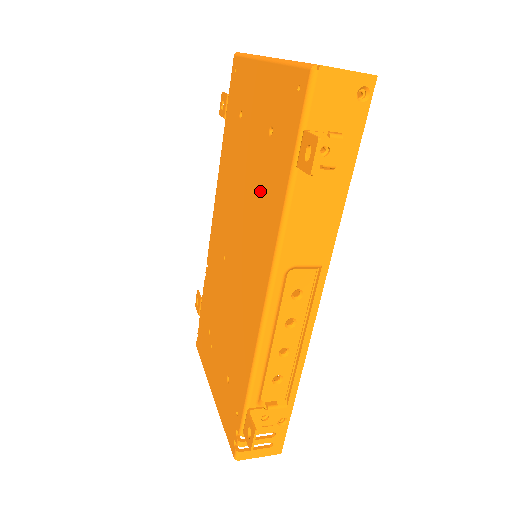
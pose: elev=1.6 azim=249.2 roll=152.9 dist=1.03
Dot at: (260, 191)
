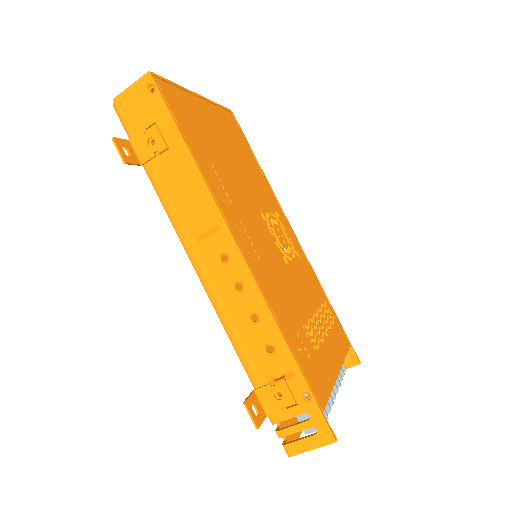
Dot at: occluded
